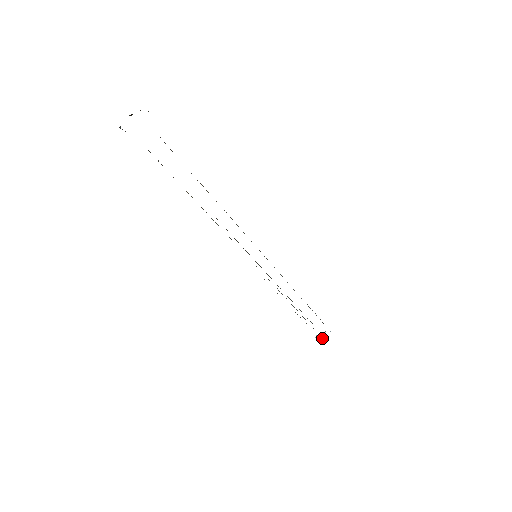
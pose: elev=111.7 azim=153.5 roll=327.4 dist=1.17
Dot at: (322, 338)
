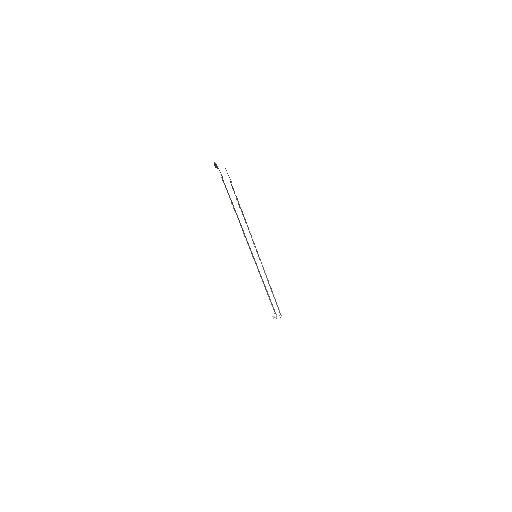
Dot at: (275, 317)
